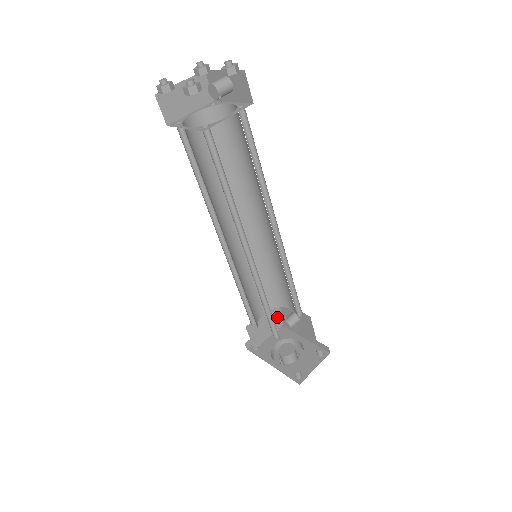
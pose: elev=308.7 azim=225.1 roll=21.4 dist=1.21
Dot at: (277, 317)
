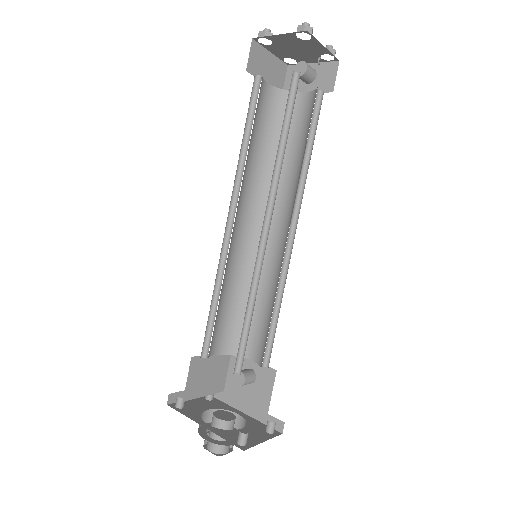
Dot at: (221, 375)
